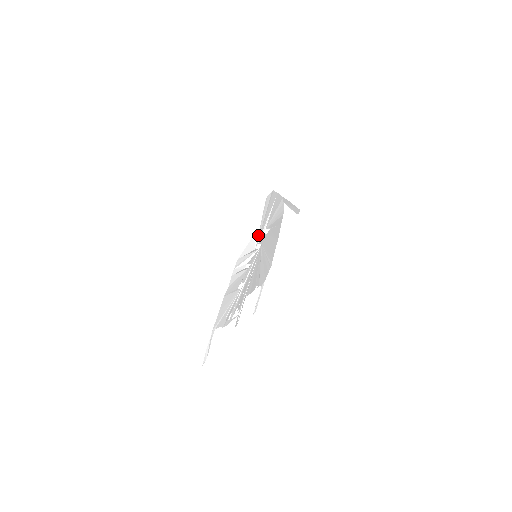
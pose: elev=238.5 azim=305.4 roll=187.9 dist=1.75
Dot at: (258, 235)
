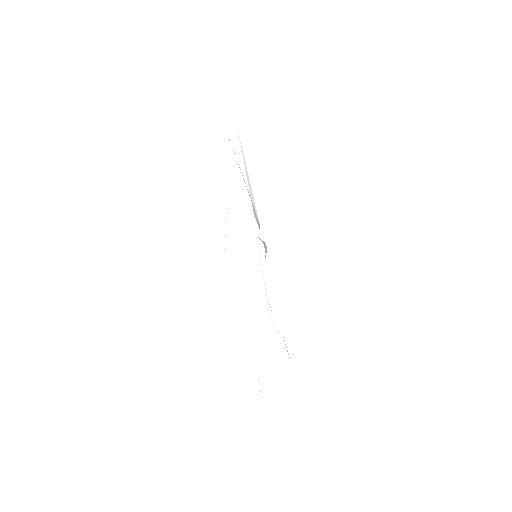
Dot at: (253, 200)
